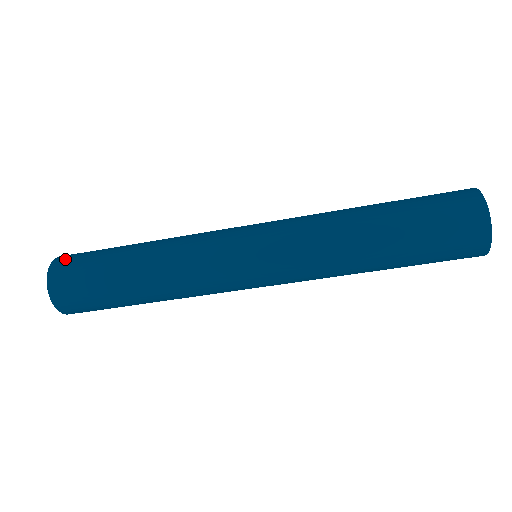
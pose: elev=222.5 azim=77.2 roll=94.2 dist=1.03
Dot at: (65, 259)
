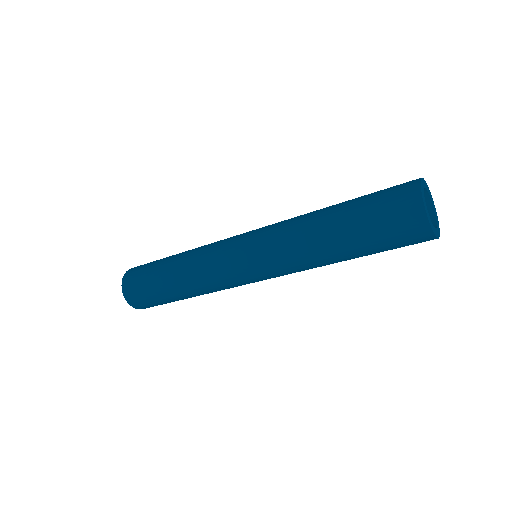
Dot at: occluded
